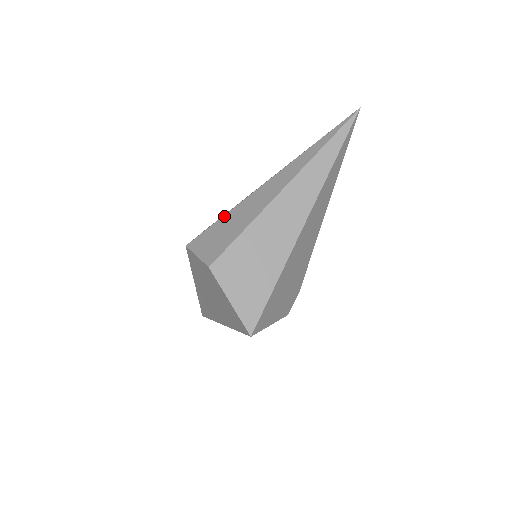
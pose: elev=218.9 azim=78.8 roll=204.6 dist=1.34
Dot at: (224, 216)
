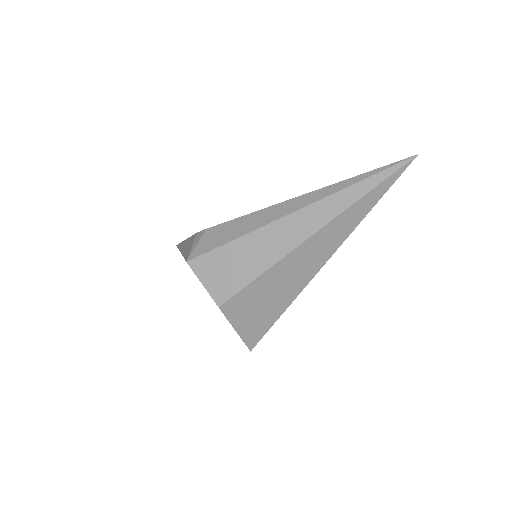
Dot at: (234, 242)
